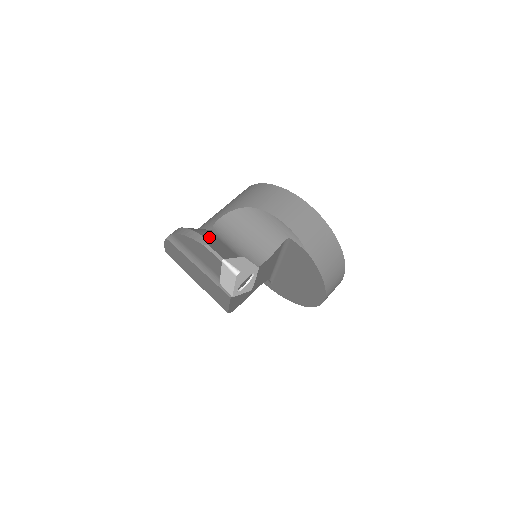
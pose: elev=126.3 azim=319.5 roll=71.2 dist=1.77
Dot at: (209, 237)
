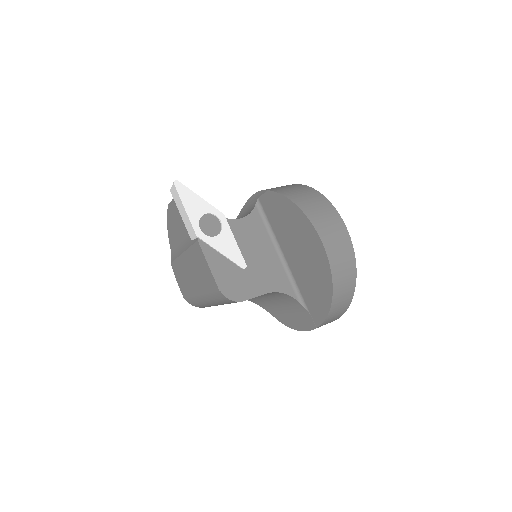
Dot at: occluded
